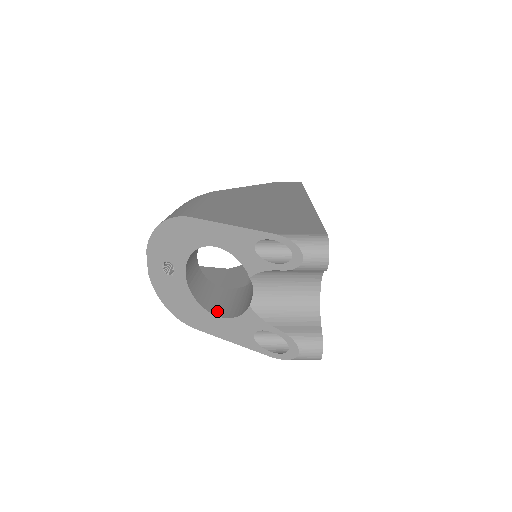
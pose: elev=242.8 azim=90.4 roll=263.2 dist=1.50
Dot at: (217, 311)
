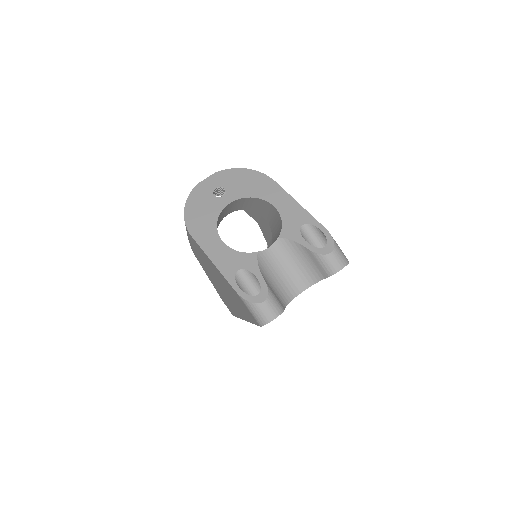
Dot at: occluded
